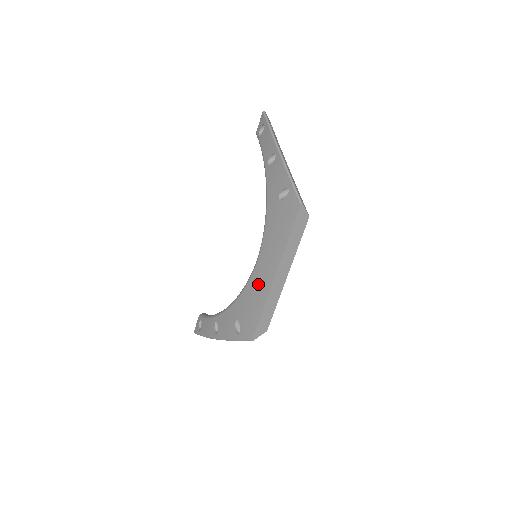
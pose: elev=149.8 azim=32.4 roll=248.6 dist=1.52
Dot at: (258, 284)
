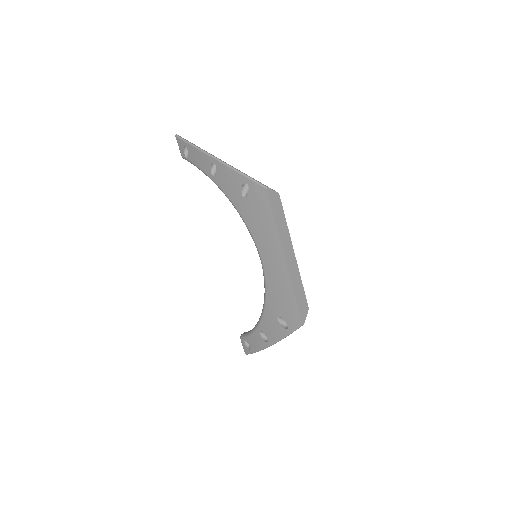
Dot at: (275, 277)
